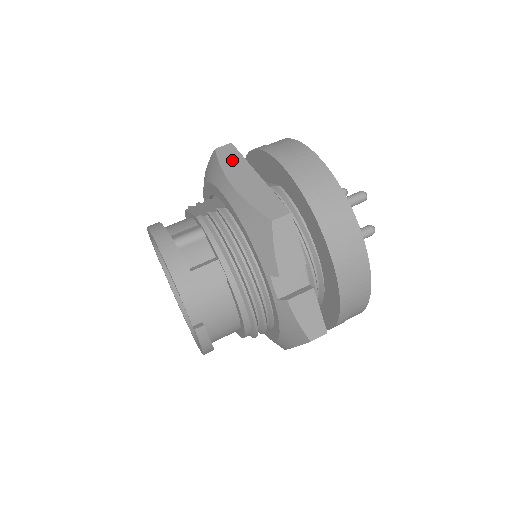
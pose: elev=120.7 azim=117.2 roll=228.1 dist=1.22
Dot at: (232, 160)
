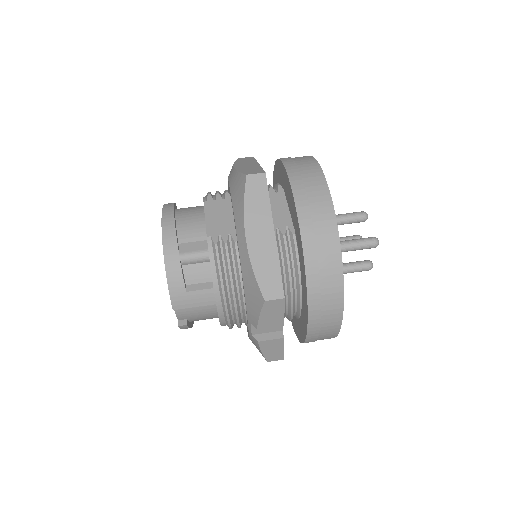
Dot at: (257, 201)
